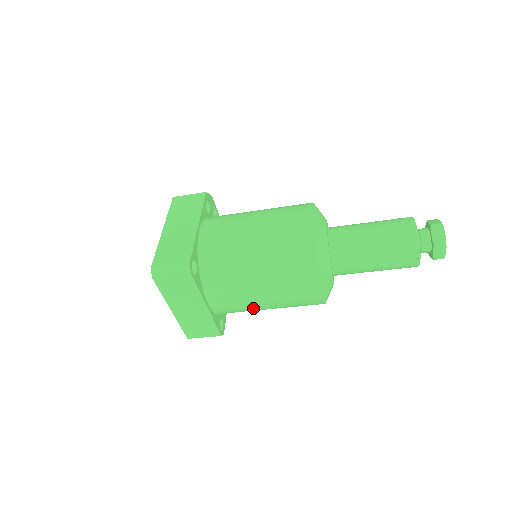
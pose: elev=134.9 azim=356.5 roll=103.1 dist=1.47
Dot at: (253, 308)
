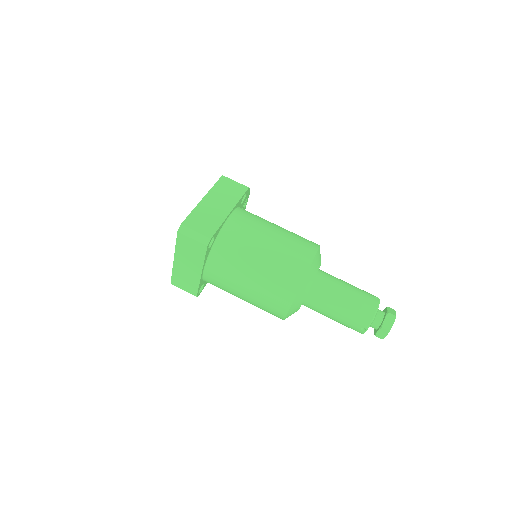
Dot at: (232, 293)
